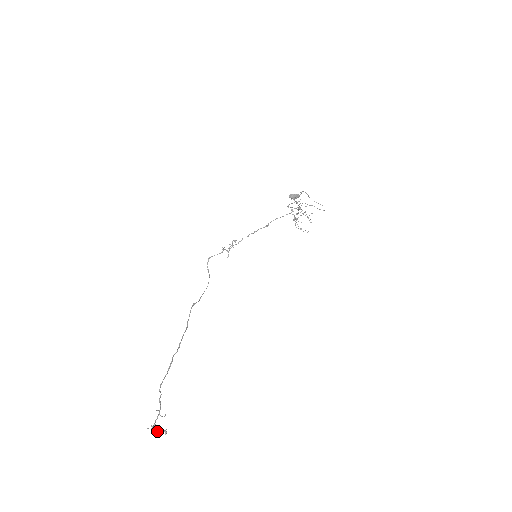
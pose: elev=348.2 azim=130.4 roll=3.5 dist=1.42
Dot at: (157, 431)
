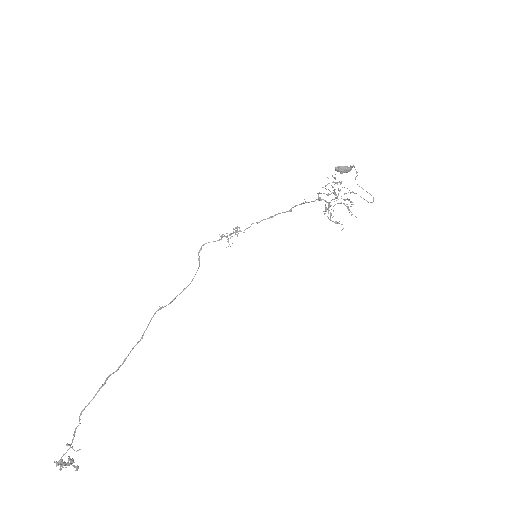
Dot at: (71, 462)
